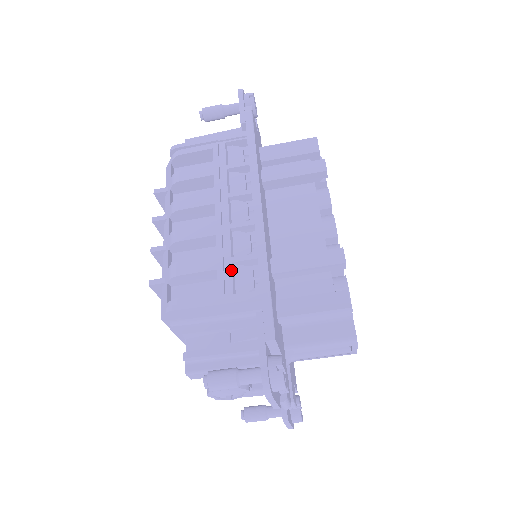
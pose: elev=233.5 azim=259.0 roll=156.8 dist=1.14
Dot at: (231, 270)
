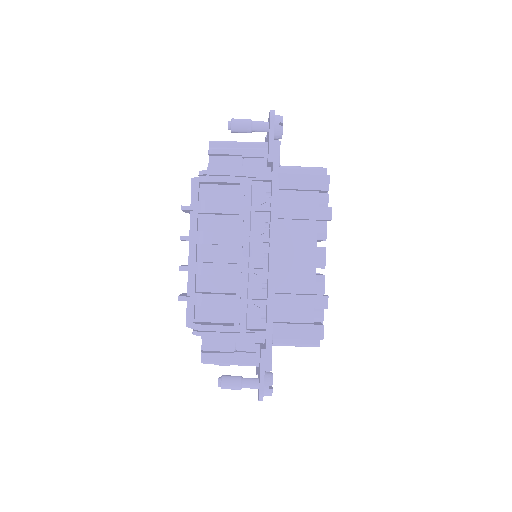
Dot at: (246, 310)
